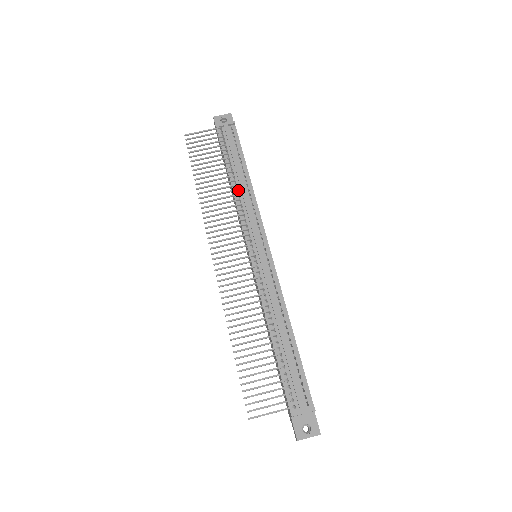
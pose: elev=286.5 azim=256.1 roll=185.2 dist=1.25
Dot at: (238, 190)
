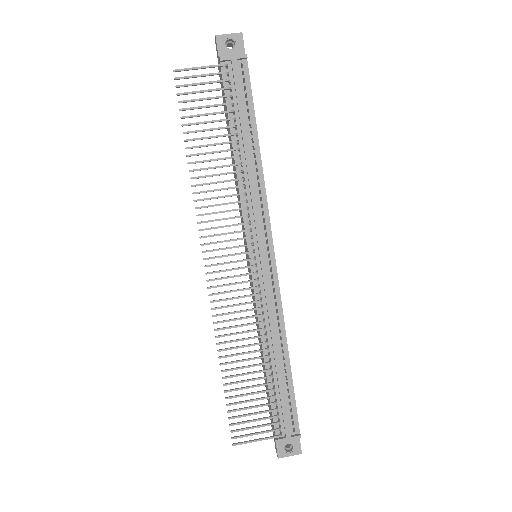
Dot at: (243, 168)
